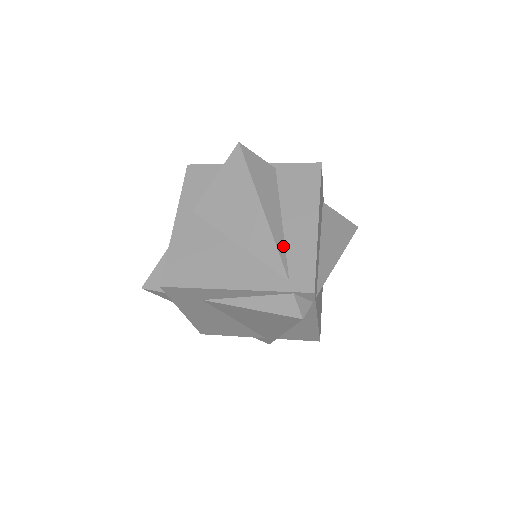
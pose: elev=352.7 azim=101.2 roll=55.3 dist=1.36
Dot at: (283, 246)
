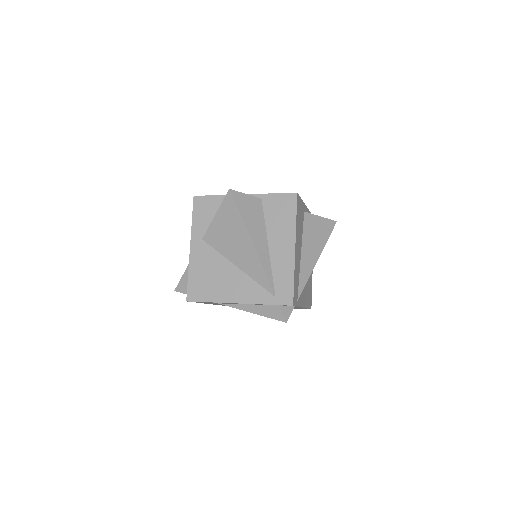
Dot at: (270, 269)
